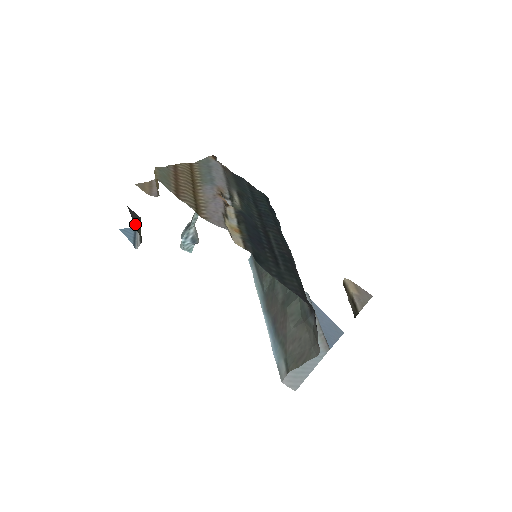
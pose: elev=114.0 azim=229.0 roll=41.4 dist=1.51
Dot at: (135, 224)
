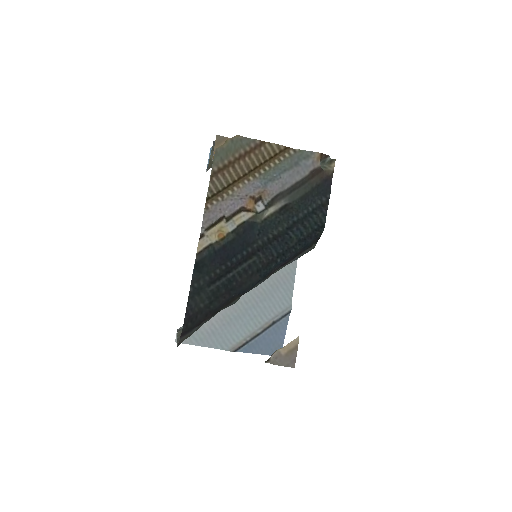
Dot at: (212, 156)
